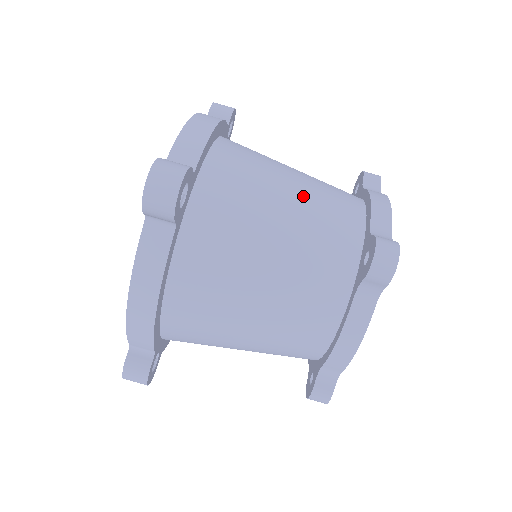
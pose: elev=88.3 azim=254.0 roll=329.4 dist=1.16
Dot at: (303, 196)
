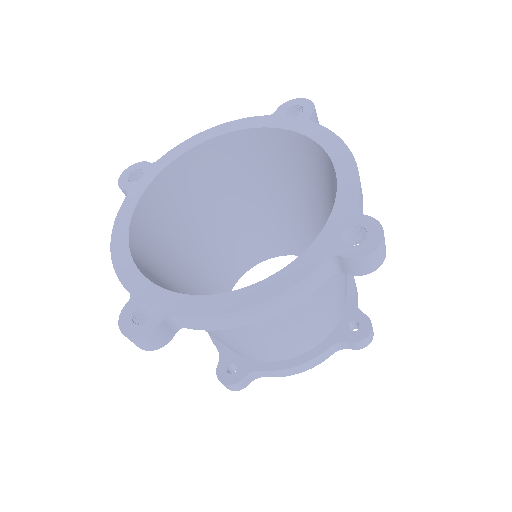
Dot at: occluded
